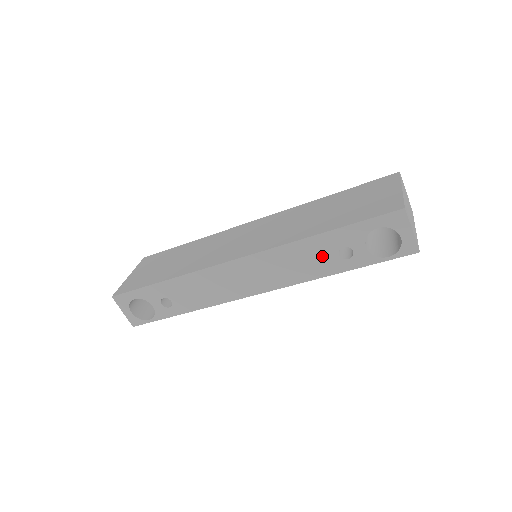
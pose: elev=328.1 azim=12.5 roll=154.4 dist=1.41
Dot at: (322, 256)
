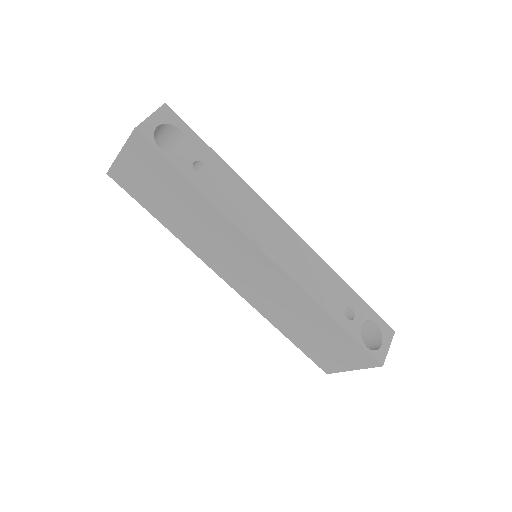
Dot at: (336, 297)
